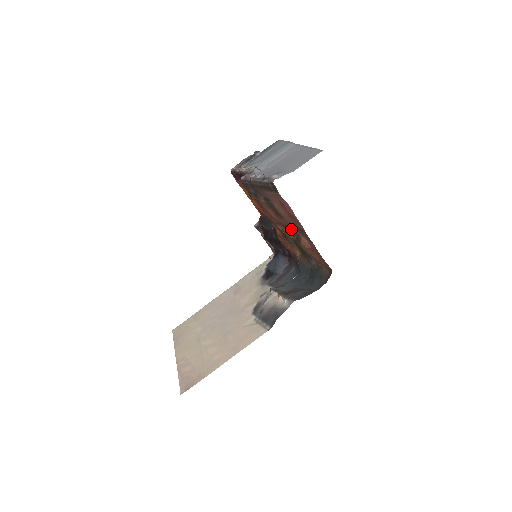
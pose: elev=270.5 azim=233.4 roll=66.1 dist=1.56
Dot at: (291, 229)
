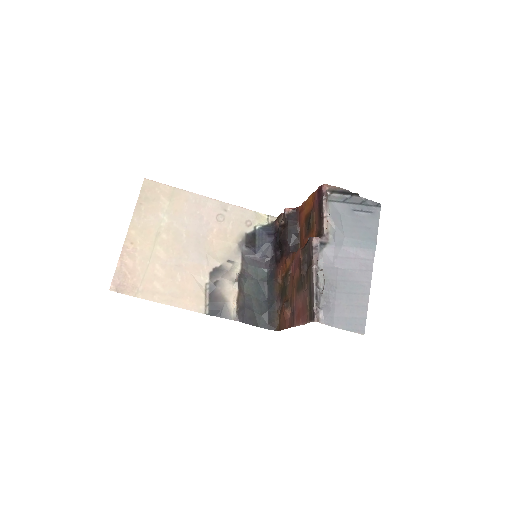
Dot at: (292, 298)
